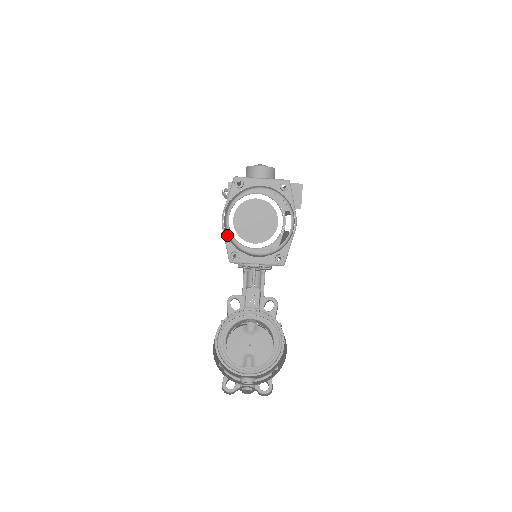
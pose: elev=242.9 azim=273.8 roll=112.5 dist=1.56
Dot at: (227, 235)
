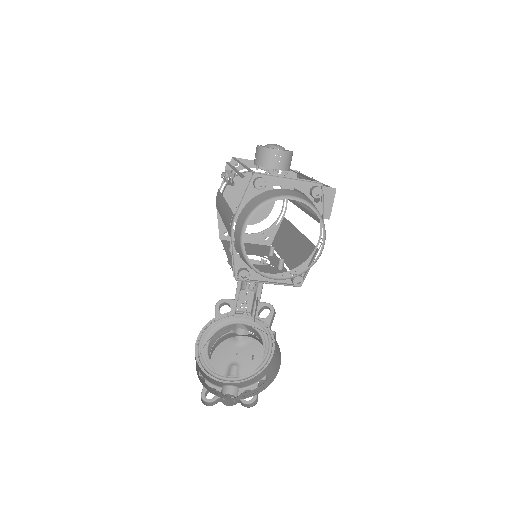
Dot at: (237, 249)
